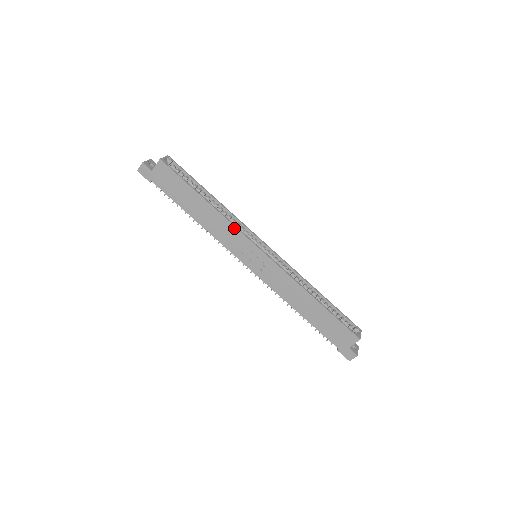
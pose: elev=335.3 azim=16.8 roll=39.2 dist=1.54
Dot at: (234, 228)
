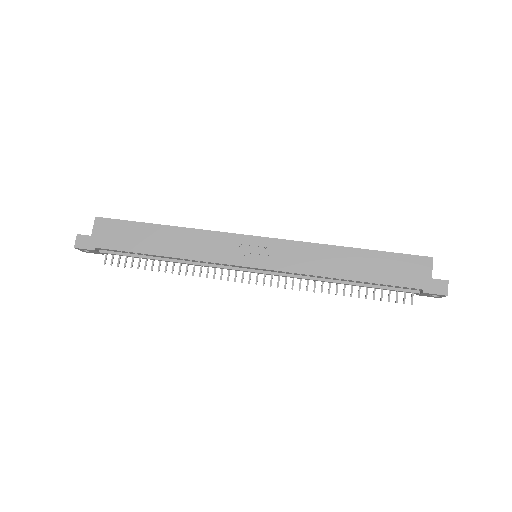
Dot at: (213, 233)
